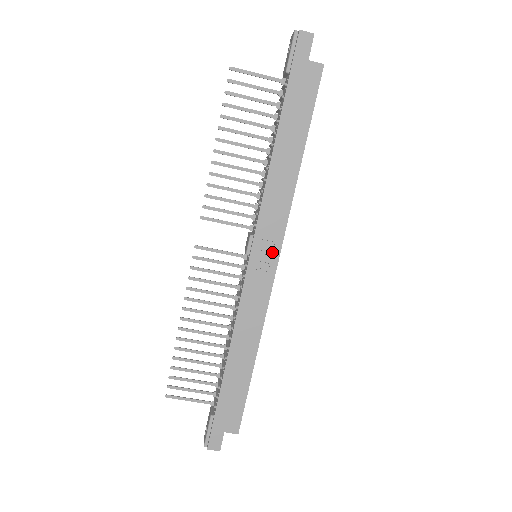
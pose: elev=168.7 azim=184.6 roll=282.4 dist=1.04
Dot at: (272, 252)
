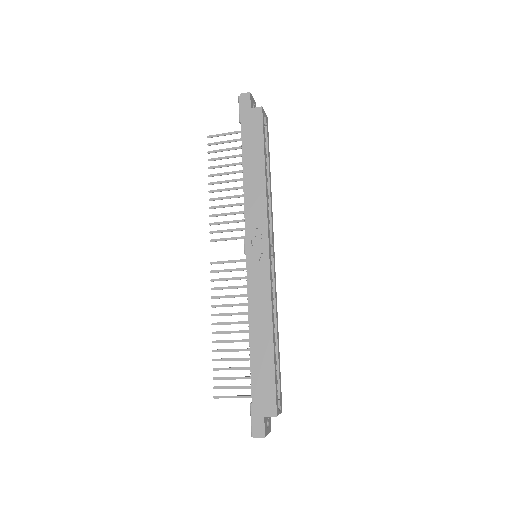
Dot at: (262, 245)
